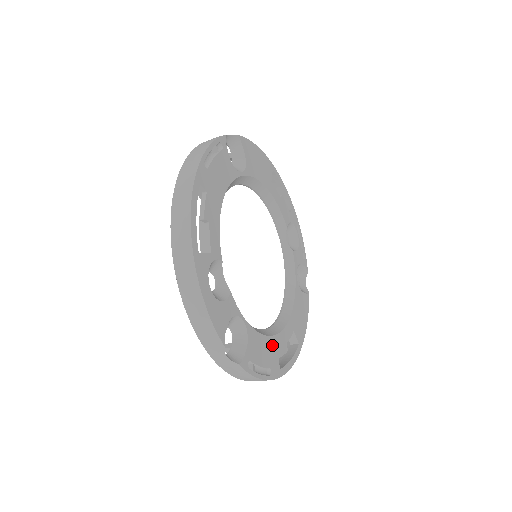
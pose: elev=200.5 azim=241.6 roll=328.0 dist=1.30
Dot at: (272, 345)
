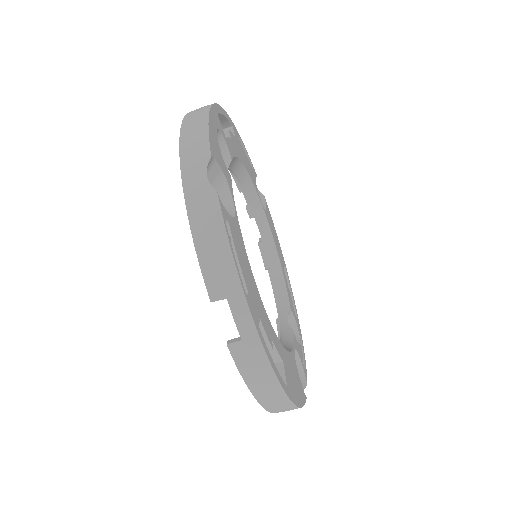
Dot at: (256, 293)
